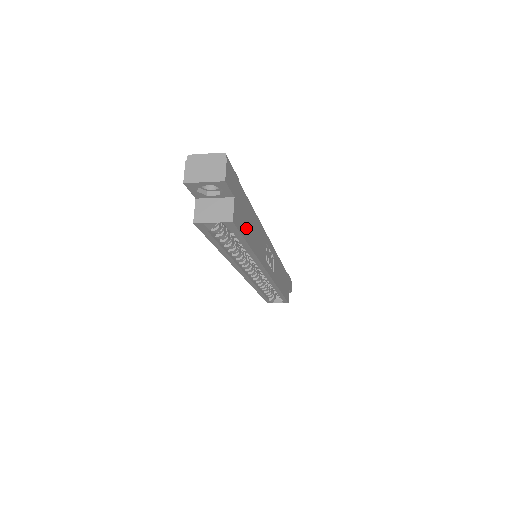
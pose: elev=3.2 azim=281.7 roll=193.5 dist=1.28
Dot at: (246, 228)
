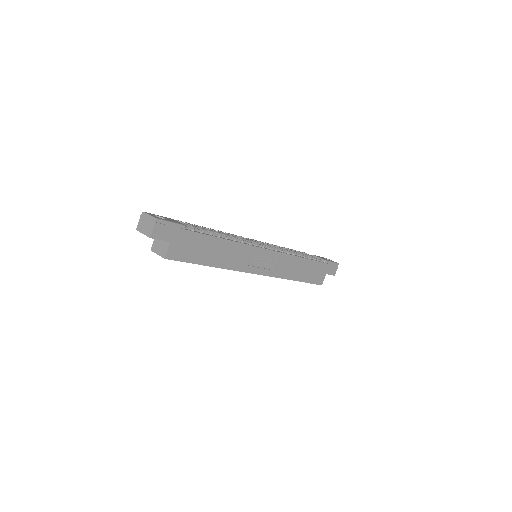
Dot at: (197, 255)
